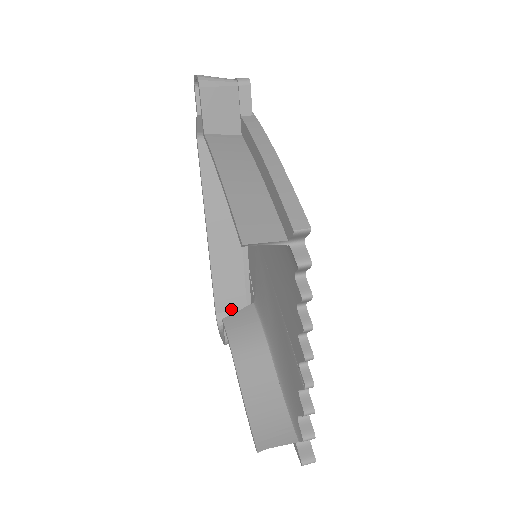
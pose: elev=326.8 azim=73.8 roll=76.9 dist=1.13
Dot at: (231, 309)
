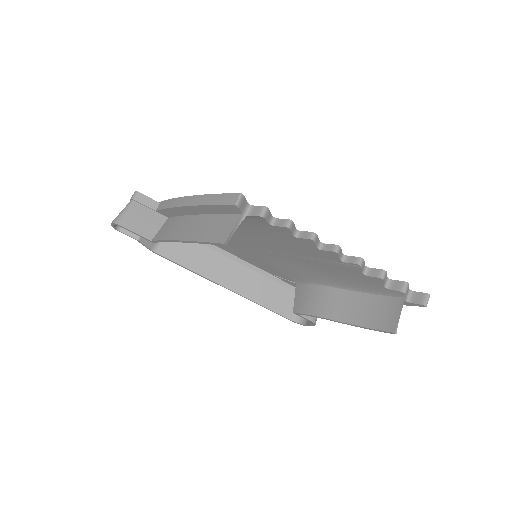
Dot at: occluded
